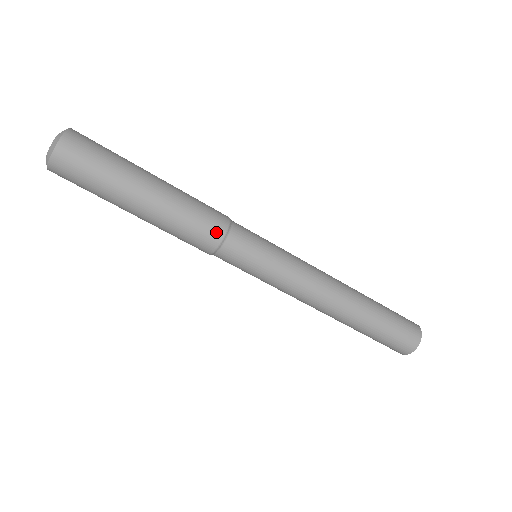
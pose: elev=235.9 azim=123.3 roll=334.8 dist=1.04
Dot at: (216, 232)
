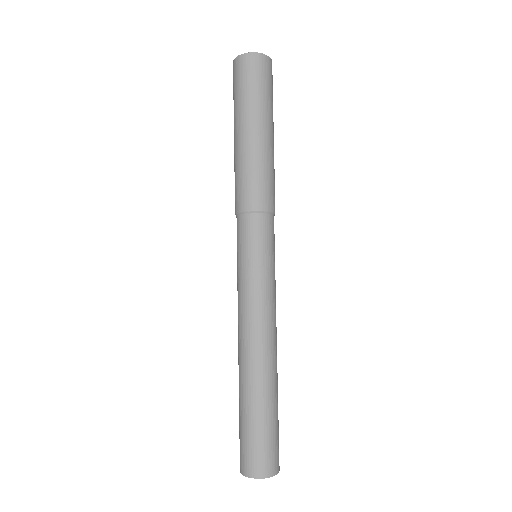
Dot at: (259, 201)
